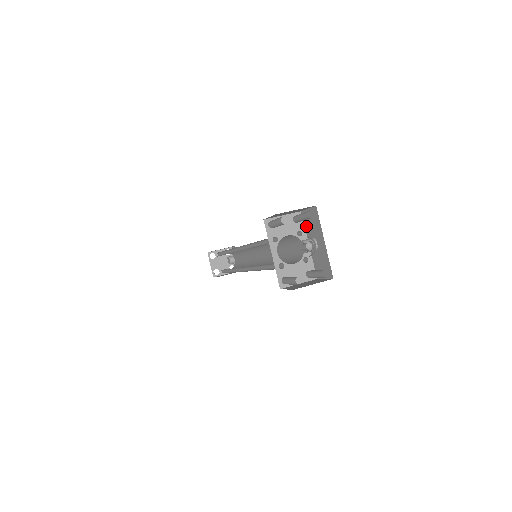
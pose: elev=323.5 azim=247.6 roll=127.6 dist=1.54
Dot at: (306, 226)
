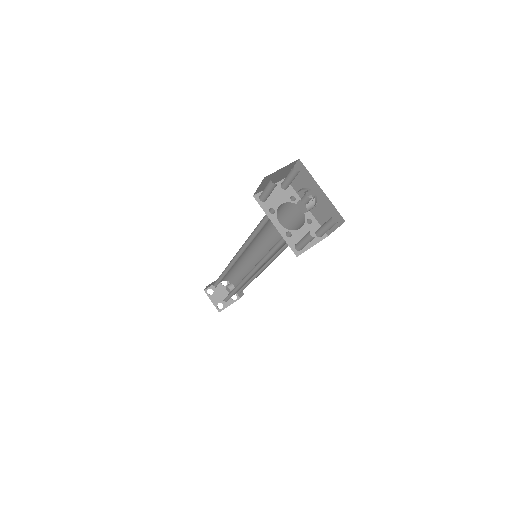
Dot at: (296, 189)
